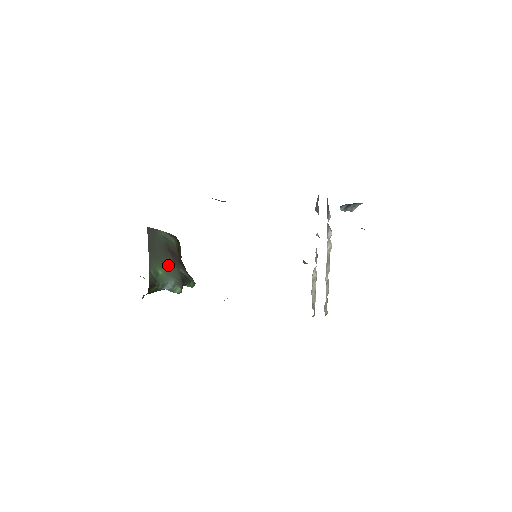
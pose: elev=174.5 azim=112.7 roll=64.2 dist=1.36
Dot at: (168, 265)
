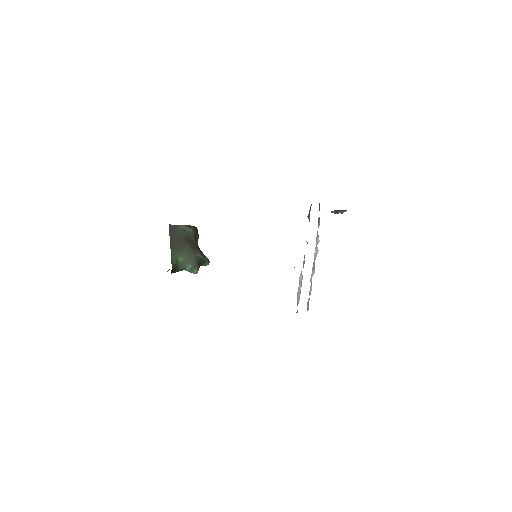
Dot at: (186, 253)
